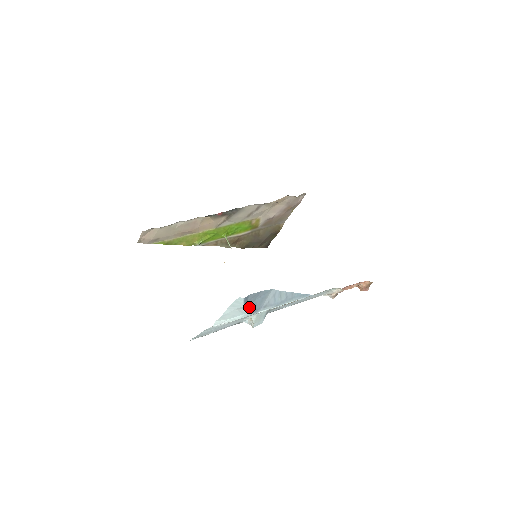
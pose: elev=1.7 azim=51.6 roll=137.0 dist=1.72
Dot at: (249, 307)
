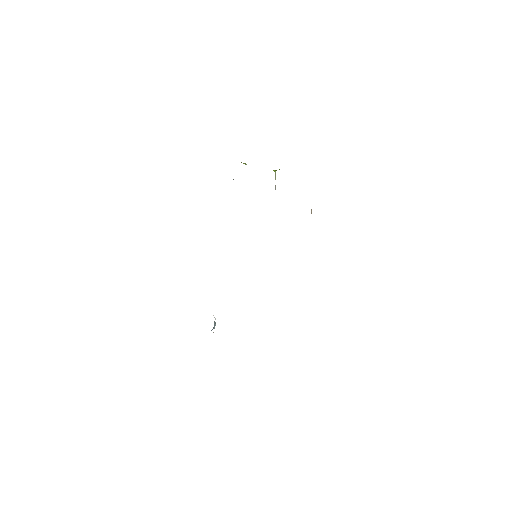
Dot at: occluded
